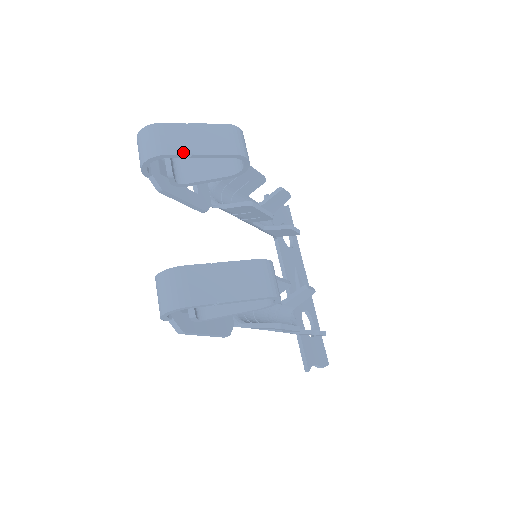
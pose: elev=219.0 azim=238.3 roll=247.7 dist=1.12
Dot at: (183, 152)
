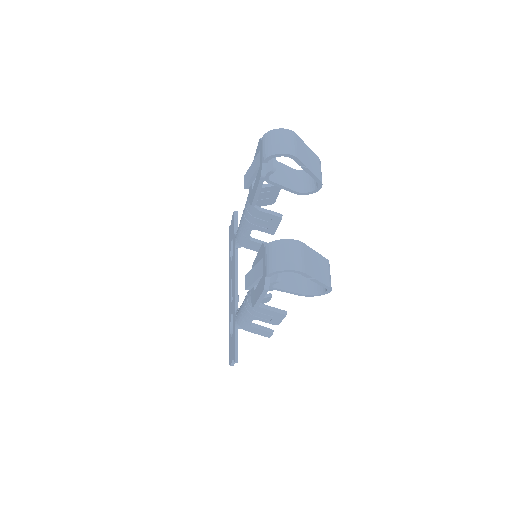
Dot at: (303, 162)
